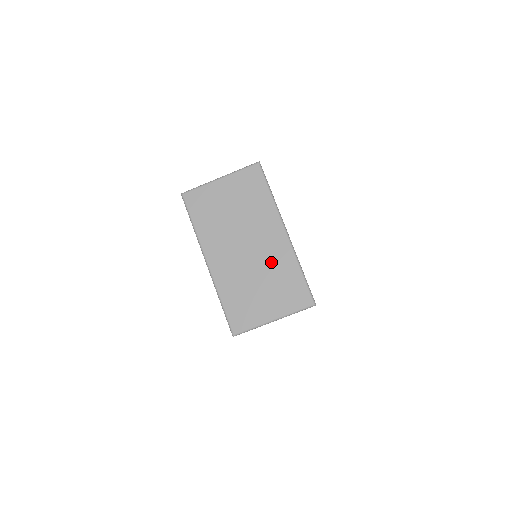
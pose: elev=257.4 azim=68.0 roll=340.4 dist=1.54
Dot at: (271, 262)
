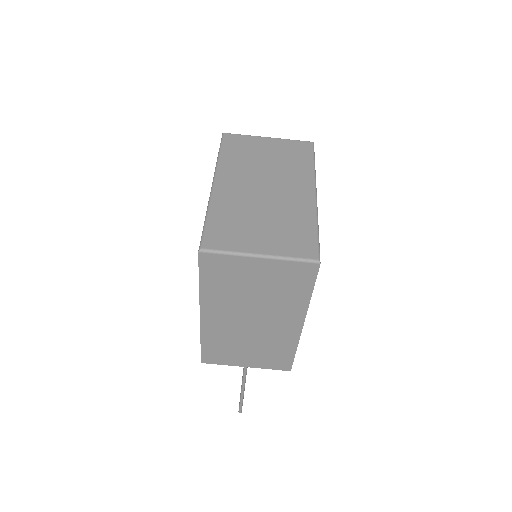
Dot at: (286, 207)
